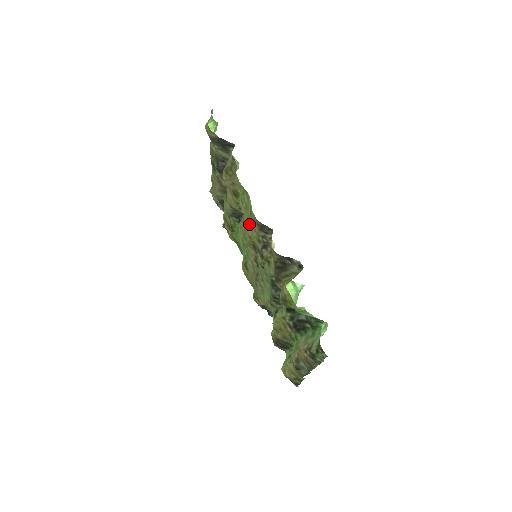
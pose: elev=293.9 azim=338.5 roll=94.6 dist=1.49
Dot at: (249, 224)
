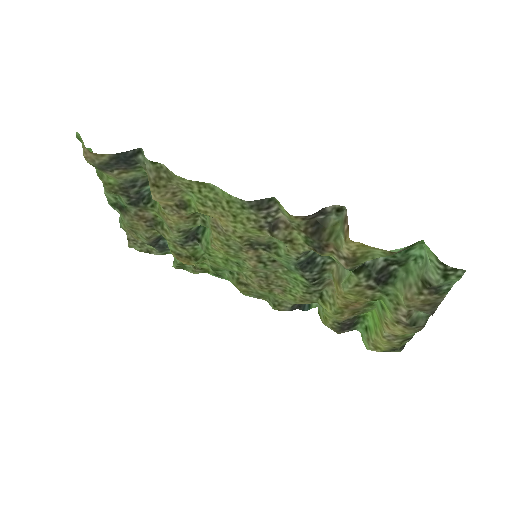
Dot at: (233, 220)
